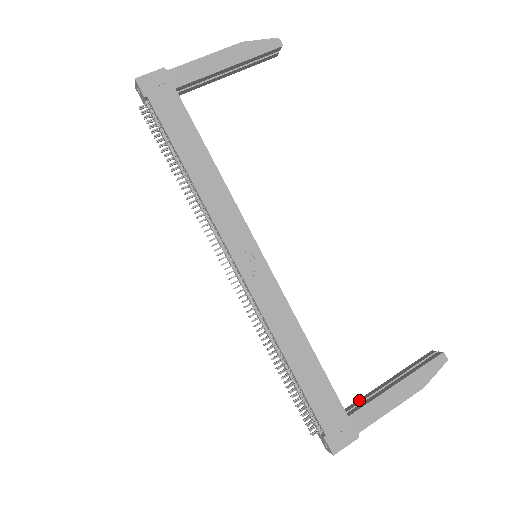
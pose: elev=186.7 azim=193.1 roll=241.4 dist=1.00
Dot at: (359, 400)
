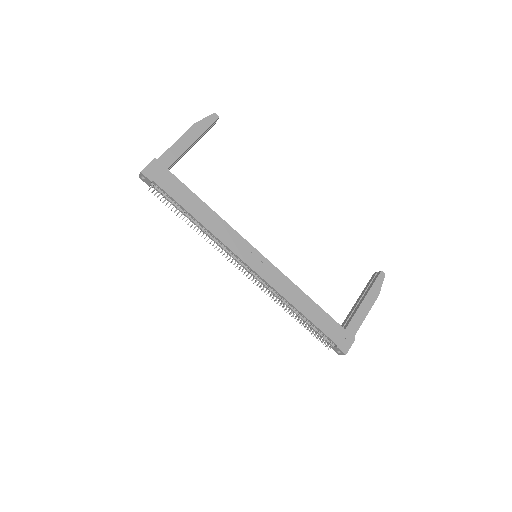
Dot at: (346, 319)
